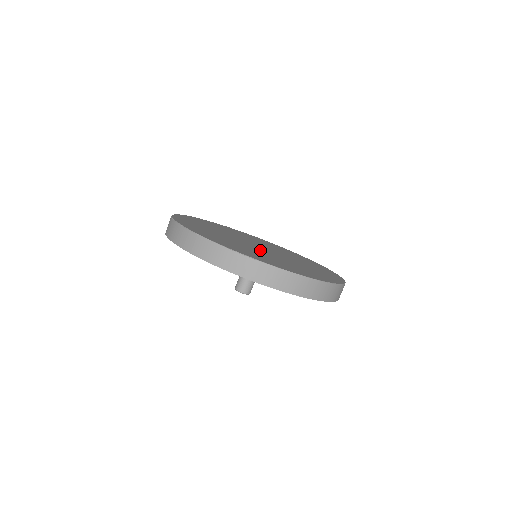
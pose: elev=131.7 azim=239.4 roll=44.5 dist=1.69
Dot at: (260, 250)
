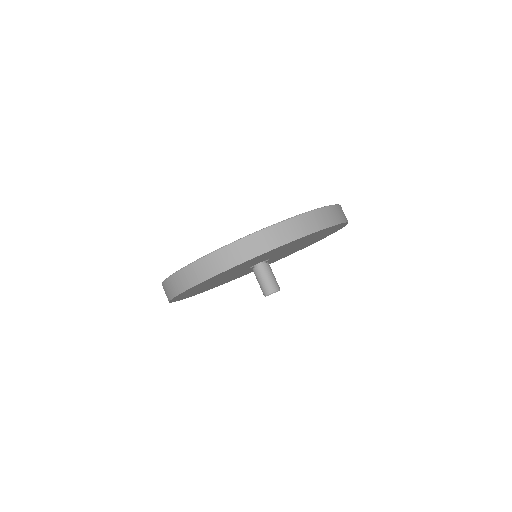
Dot at: occluded
